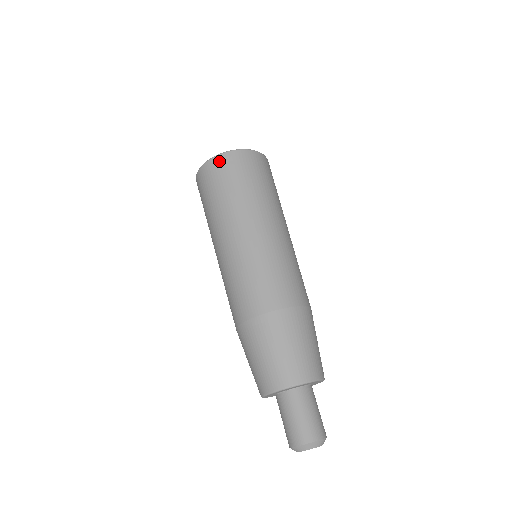
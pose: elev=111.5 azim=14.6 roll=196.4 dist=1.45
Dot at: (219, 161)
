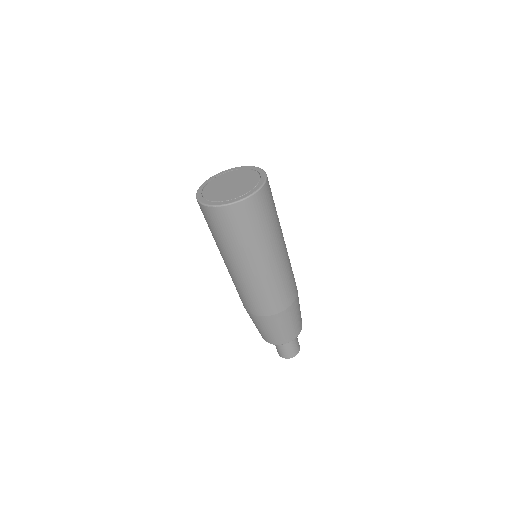
Dot at: (220, 213)
